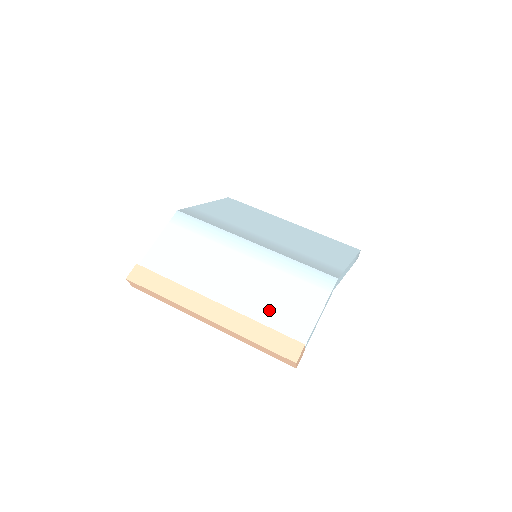
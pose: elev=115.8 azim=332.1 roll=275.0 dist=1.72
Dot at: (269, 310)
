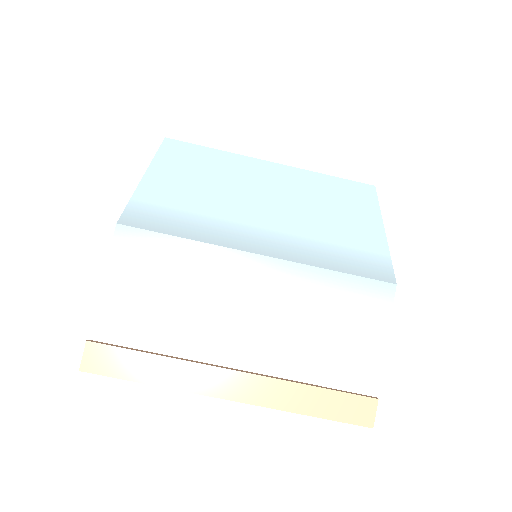
Dot at: (314, 359)
